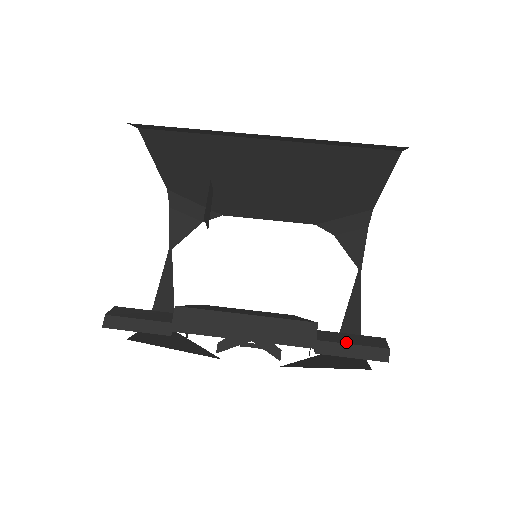
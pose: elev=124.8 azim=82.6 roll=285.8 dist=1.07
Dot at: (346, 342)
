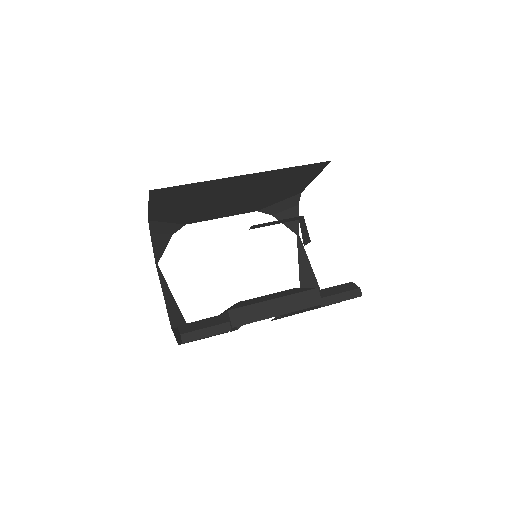
Dot at: (336, 293)
